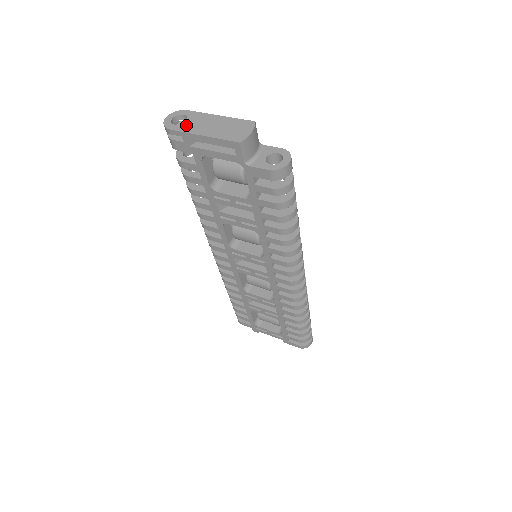
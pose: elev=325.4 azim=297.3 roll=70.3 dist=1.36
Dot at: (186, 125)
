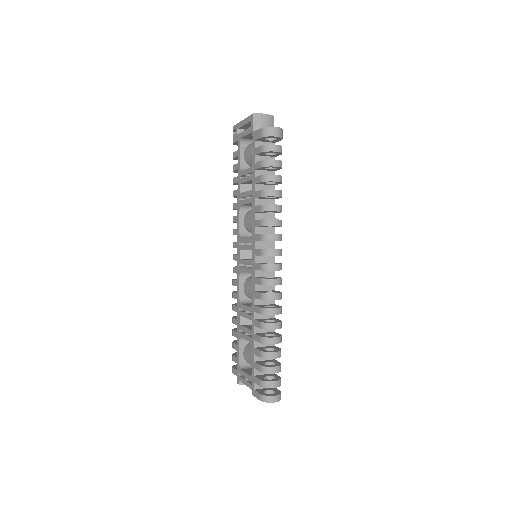
Dot at: occluded
